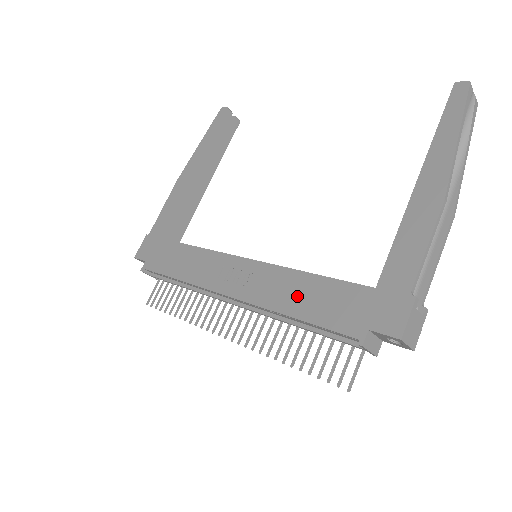
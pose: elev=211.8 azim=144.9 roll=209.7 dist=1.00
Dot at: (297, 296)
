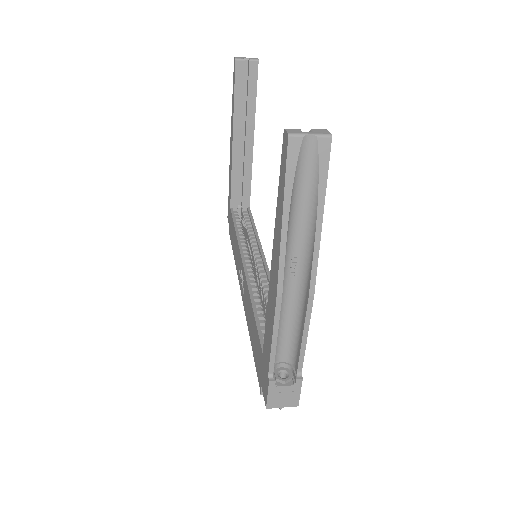
Dot at: (250, 324)
